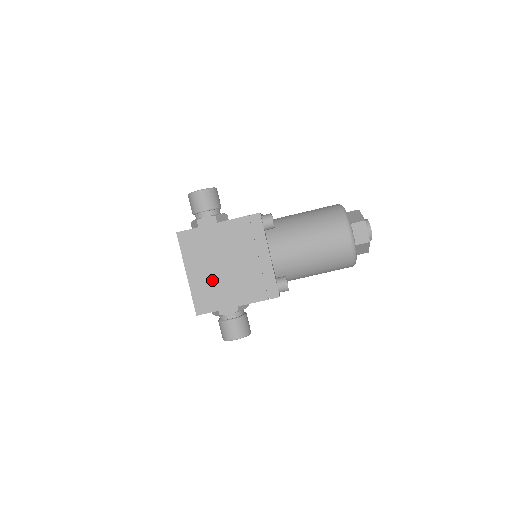
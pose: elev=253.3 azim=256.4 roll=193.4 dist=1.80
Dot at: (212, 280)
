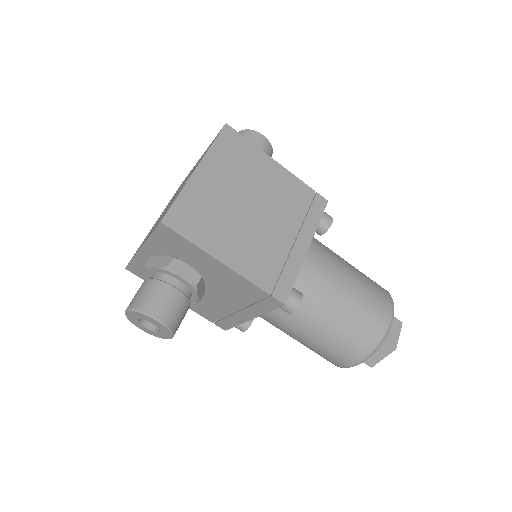
Dot at: (221, 206)
